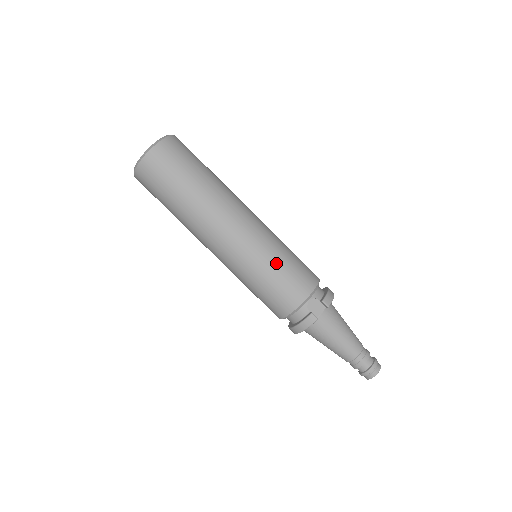
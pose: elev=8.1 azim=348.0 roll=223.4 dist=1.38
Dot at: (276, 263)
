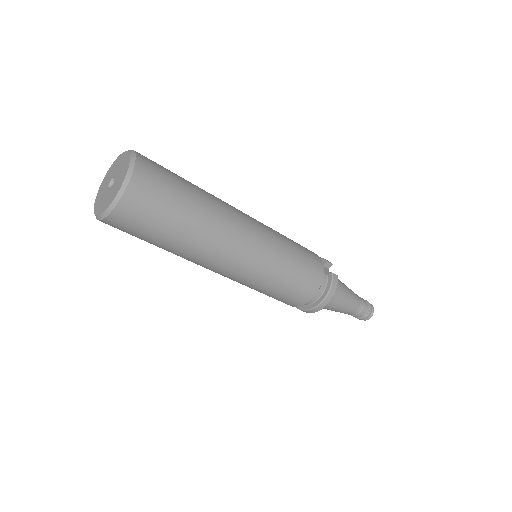
Dot at: (290, 242)
